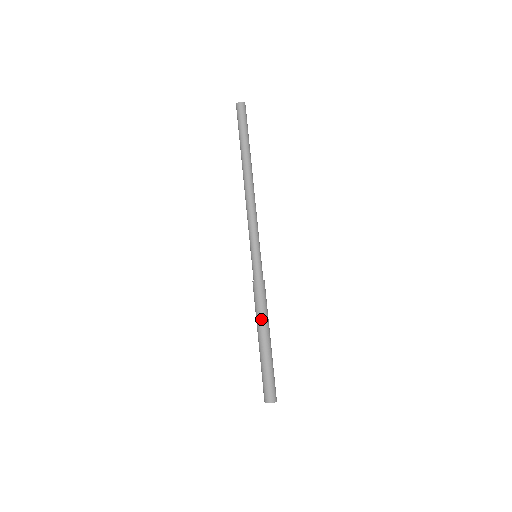
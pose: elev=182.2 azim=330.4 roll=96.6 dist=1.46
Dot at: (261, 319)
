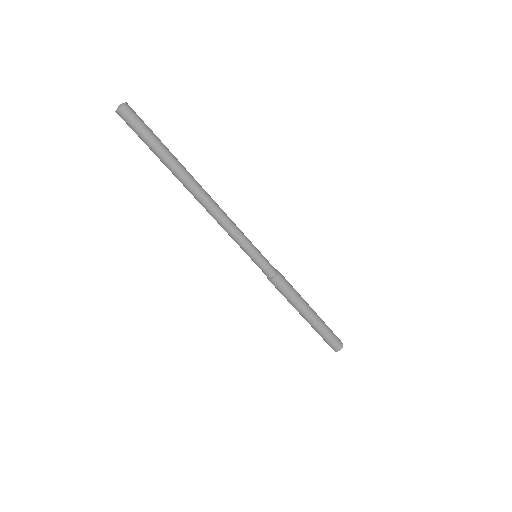
Dot at: (300, 300)
